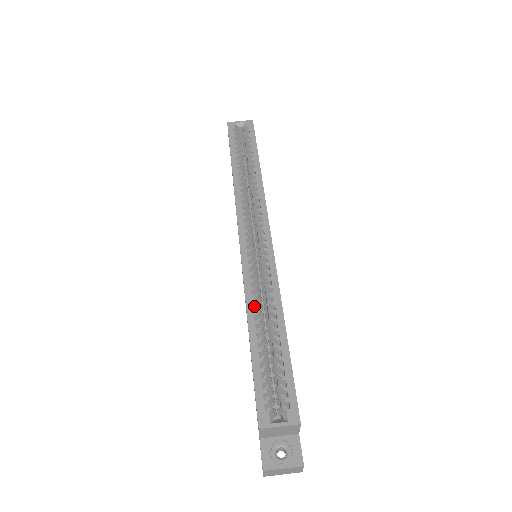
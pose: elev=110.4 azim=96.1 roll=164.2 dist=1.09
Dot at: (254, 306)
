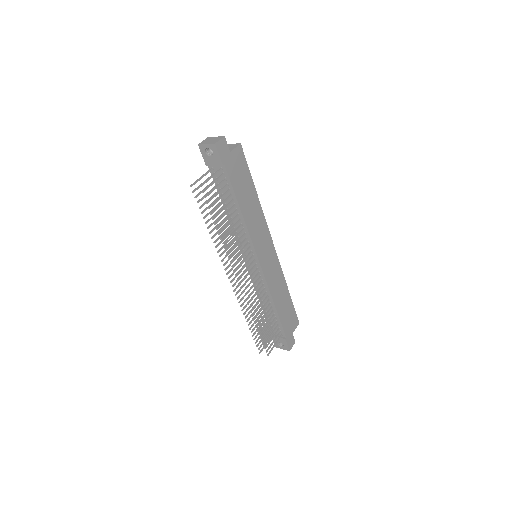
Dot at: occluded
